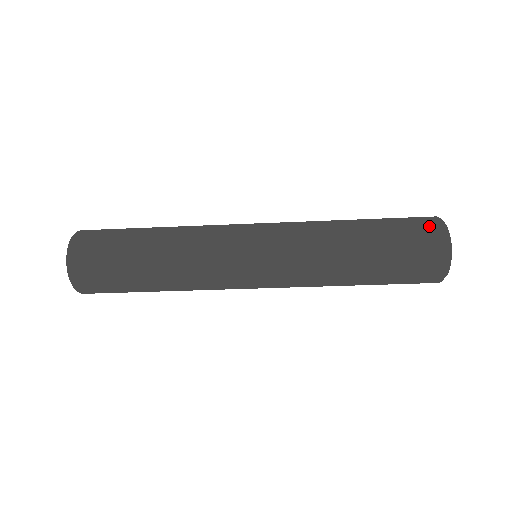
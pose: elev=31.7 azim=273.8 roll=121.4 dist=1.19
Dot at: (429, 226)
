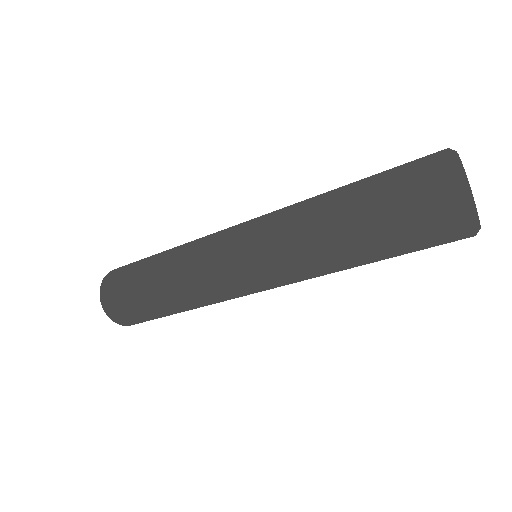
Dot at: (427, 156)
